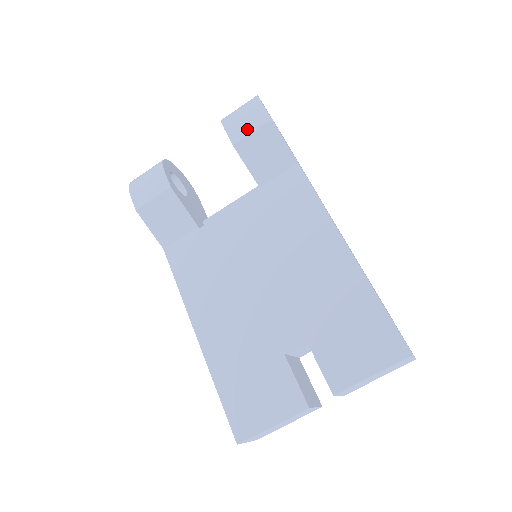
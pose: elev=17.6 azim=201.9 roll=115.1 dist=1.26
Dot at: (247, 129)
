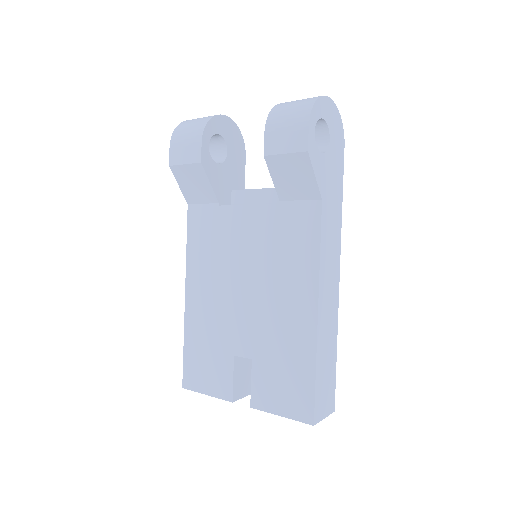
Dot at: (282, 146)
